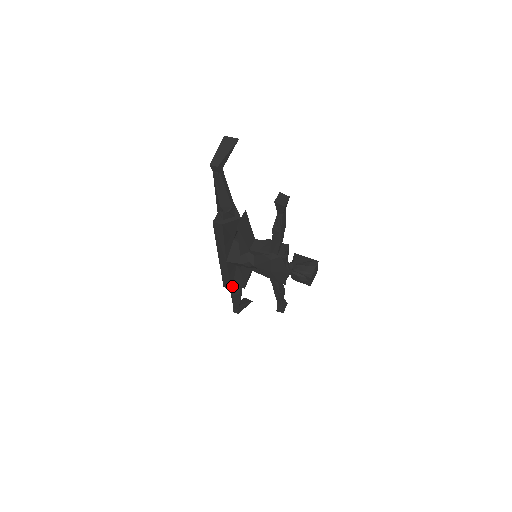
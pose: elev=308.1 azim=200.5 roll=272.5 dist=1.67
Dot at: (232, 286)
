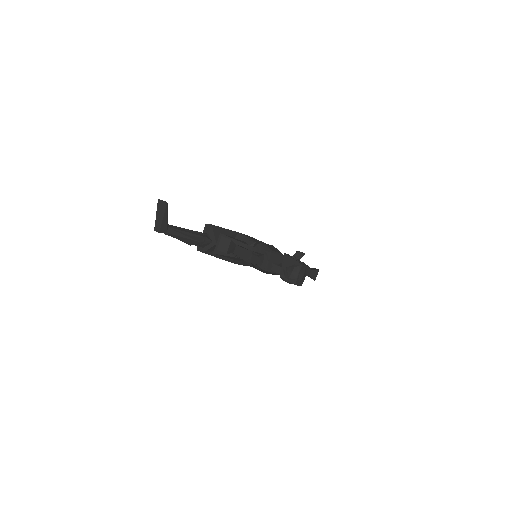
Dot at: occluded
